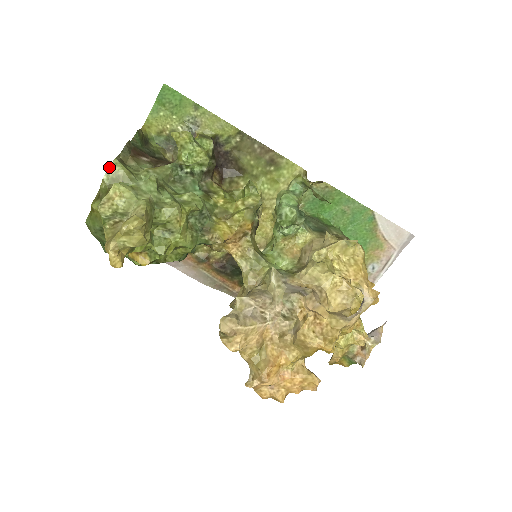
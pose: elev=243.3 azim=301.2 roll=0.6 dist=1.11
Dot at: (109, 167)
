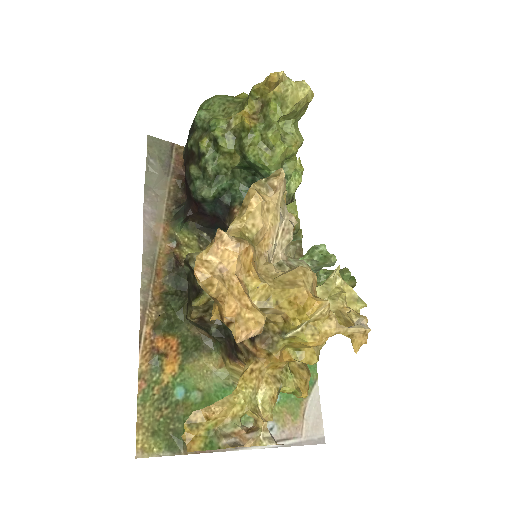
Dot at: occluded
